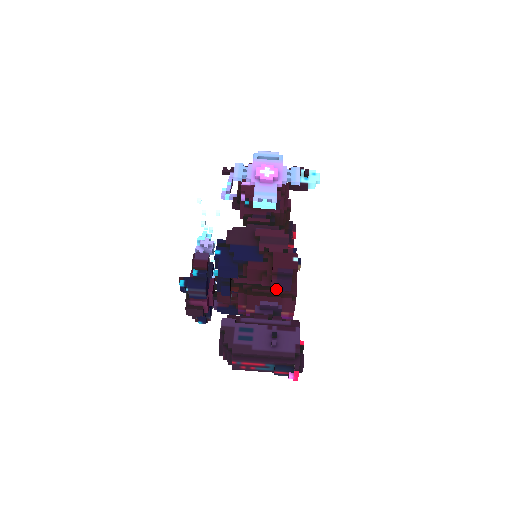
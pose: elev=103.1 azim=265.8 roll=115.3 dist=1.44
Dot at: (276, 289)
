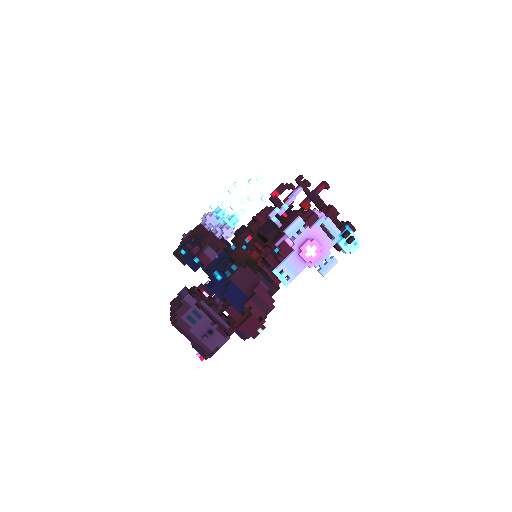
Dot at: occluded
